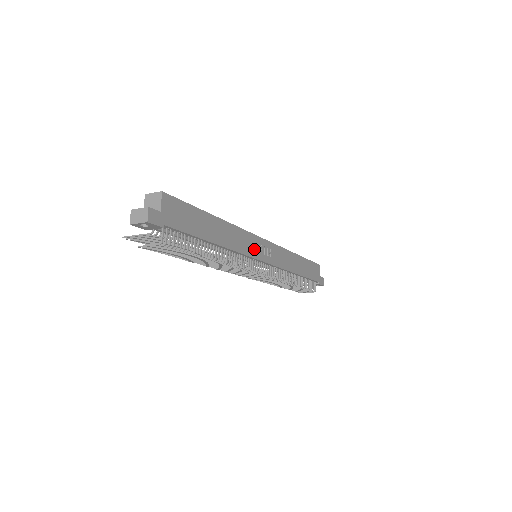
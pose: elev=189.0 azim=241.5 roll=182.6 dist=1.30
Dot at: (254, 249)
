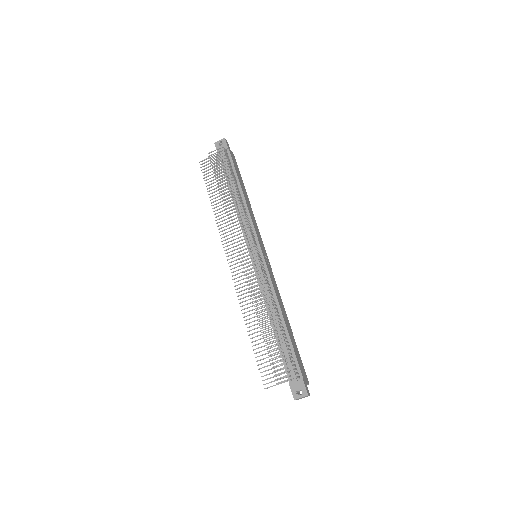
Dot at: (259, 238)
